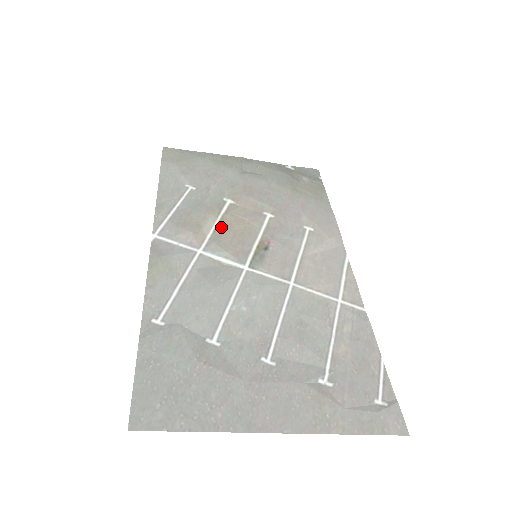
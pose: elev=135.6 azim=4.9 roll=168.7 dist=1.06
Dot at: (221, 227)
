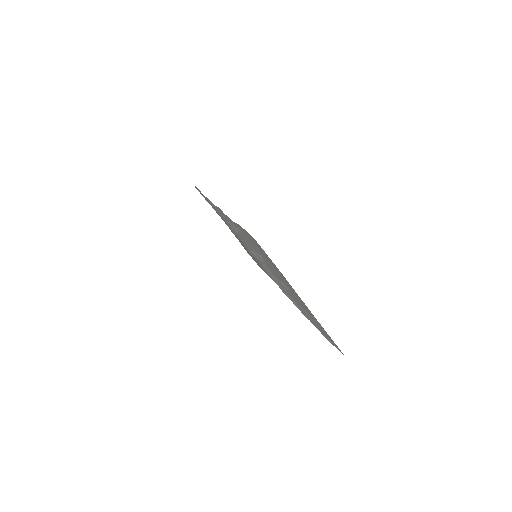
Dot at: occluded
